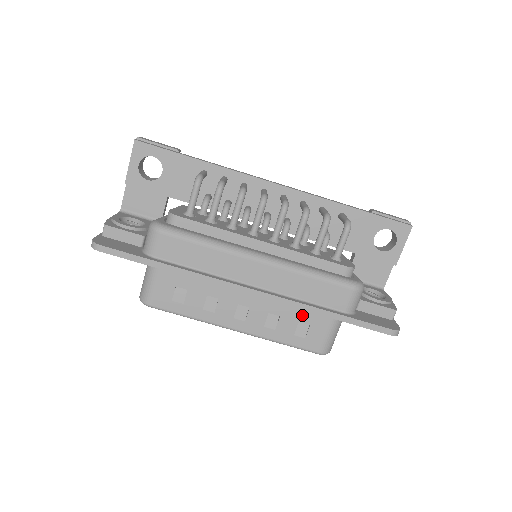
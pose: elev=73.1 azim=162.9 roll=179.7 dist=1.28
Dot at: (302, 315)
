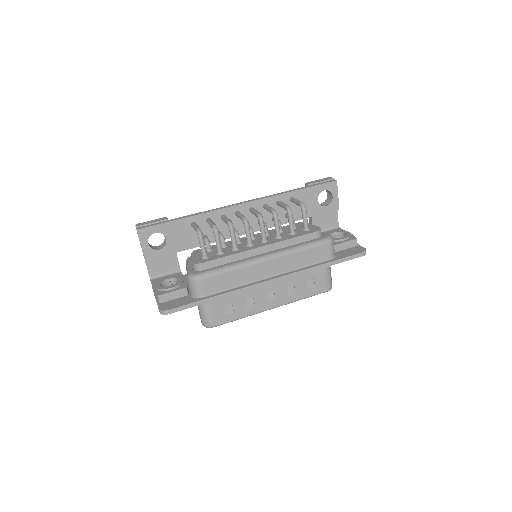
Dot at: (306, 275)
